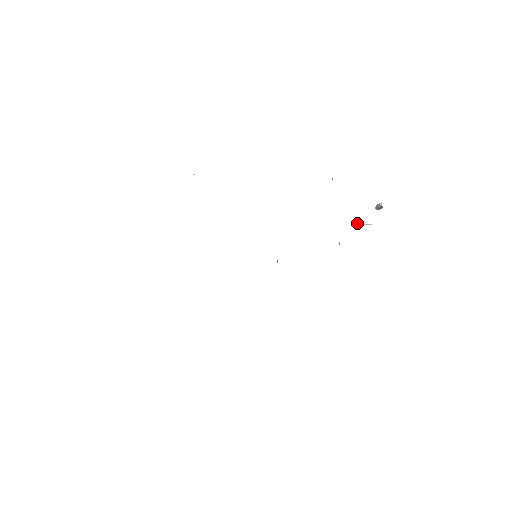
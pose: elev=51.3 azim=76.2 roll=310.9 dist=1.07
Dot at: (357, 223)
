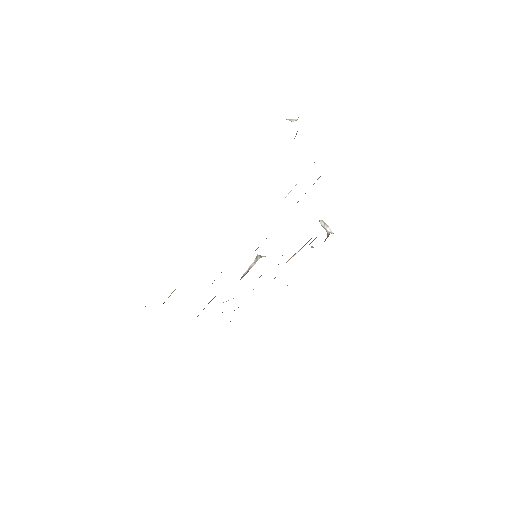
Dot at: (311, 246)
